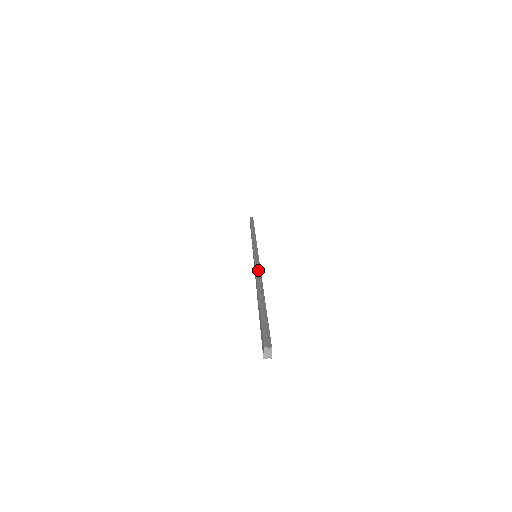
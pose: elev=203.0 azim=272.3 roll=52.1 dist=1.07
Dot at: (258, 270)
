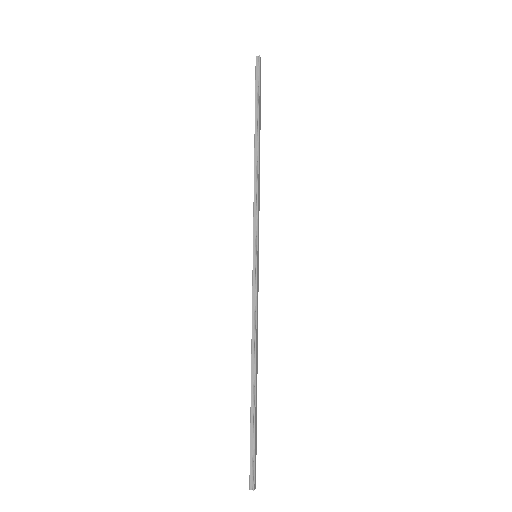
Dot at: (254, 321)
